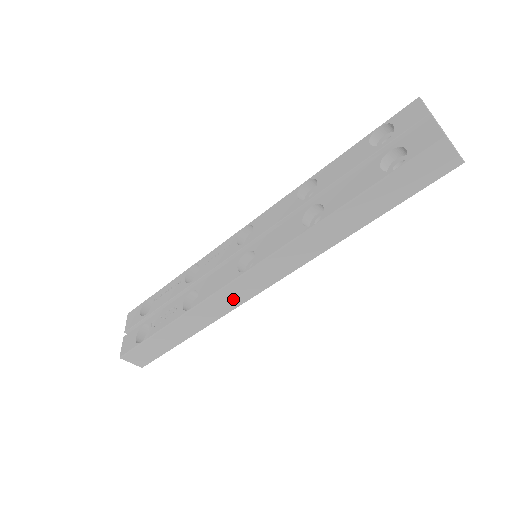
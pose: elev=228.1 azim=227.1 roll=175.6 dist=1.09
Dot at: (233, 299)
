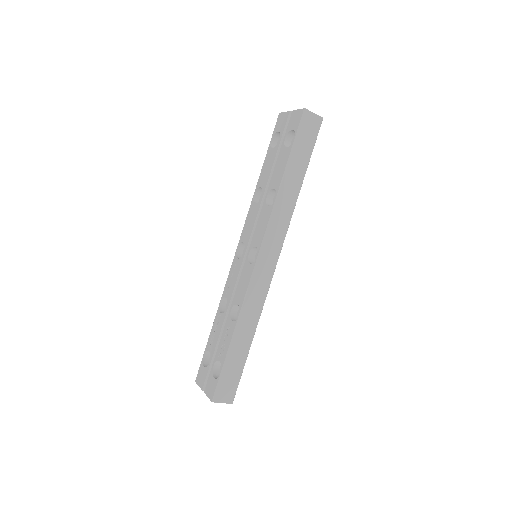
Dot at: (261, 287)
